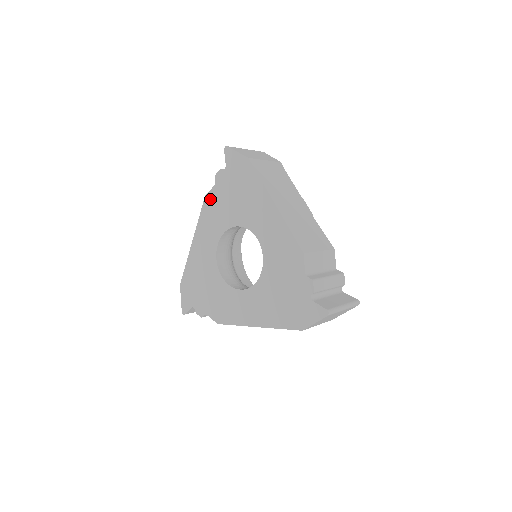
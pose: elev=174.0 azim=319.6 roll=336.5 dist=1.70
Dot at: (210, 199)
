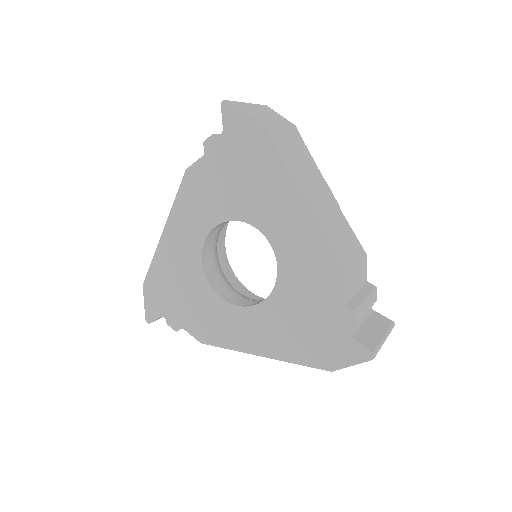
Dot at: (194, 175)
